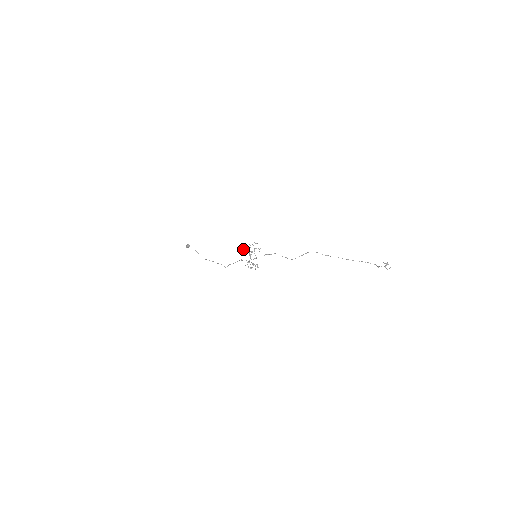
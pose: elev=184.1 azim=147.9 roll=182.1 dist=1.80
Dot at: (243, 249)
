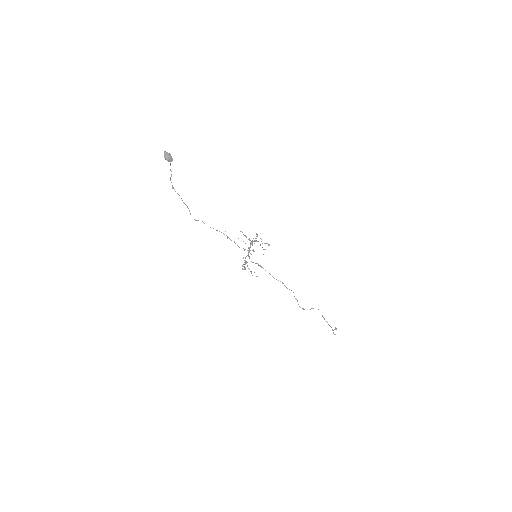
Dot at: occluded
